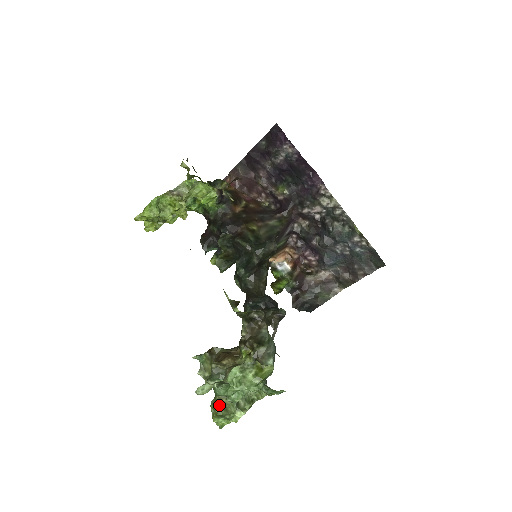
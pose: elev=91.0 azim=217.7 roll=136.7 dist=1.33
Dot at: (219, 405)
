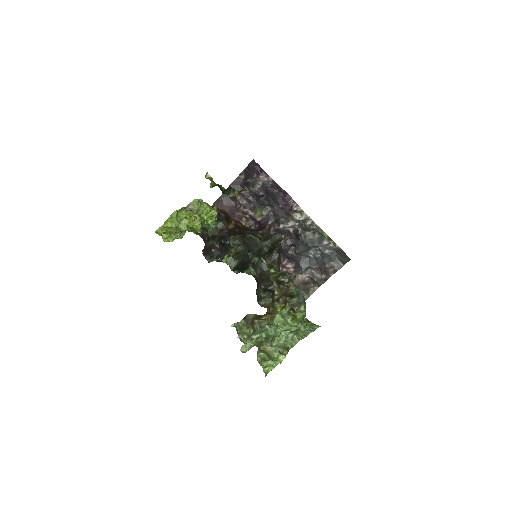
Dot at: (264, 353)
